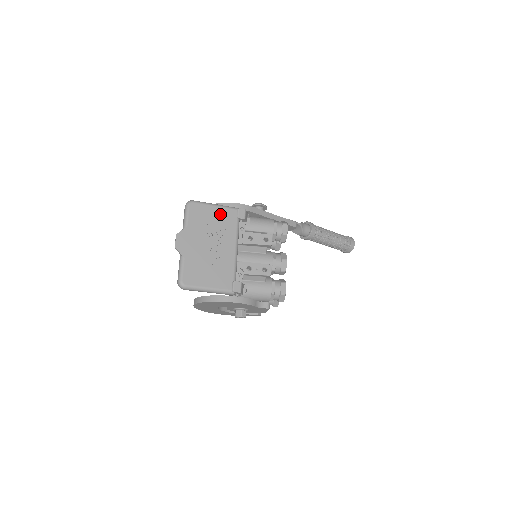
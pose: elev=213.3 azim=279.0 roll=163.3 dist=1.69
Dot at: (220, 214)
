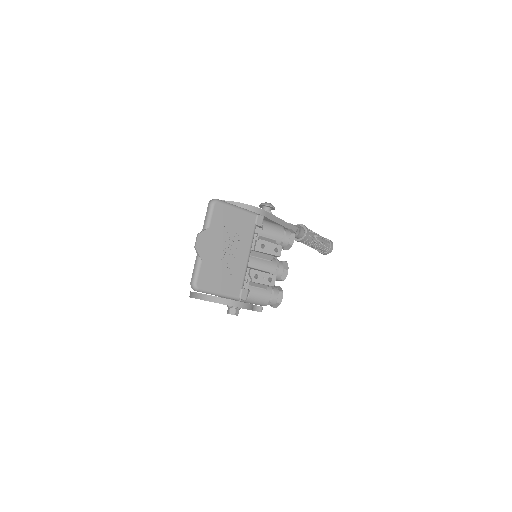
Dot at: (241, 218)
